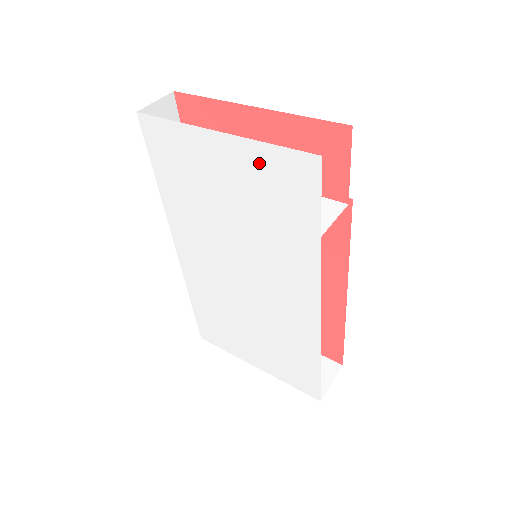
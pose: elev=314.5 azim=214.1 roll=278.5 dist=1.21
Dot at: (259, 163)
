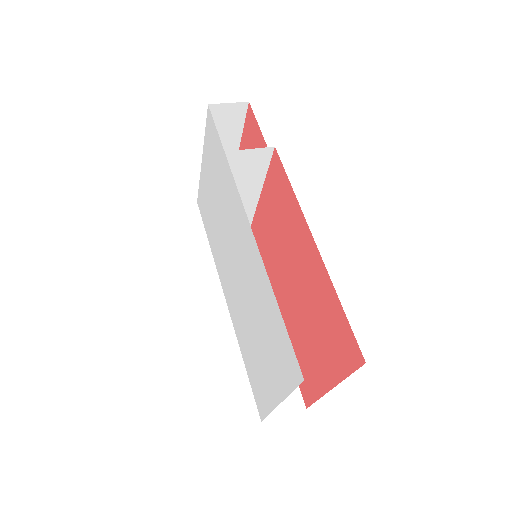
Dot at: (208, 150)
